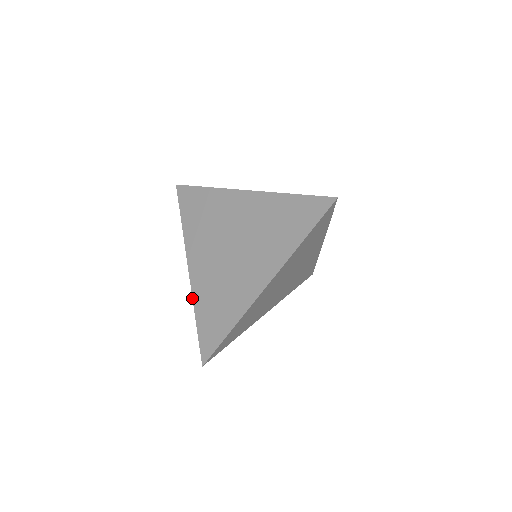
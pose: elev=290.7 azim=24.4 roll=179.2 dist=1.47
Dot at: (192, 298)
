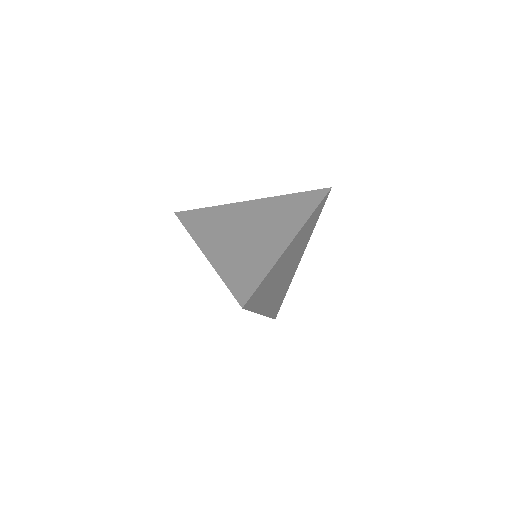
Dot at: occluded
